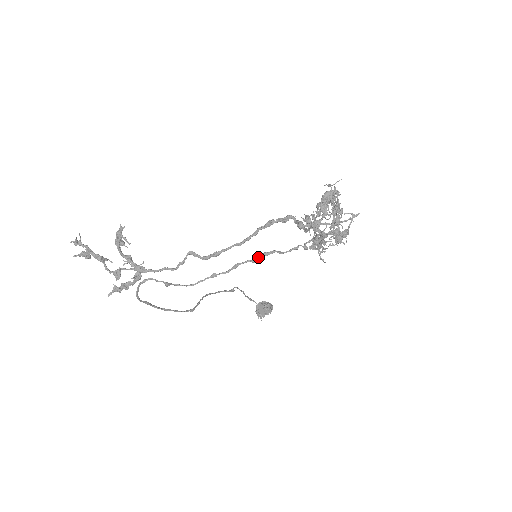
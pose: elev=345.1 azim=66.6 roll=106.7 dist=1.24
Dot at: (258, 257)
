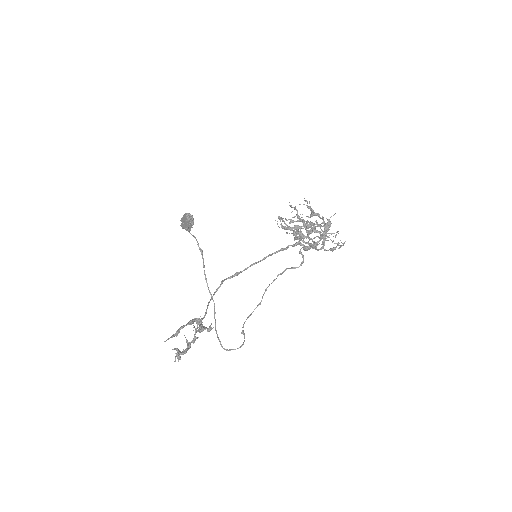
Dot at: occluded
